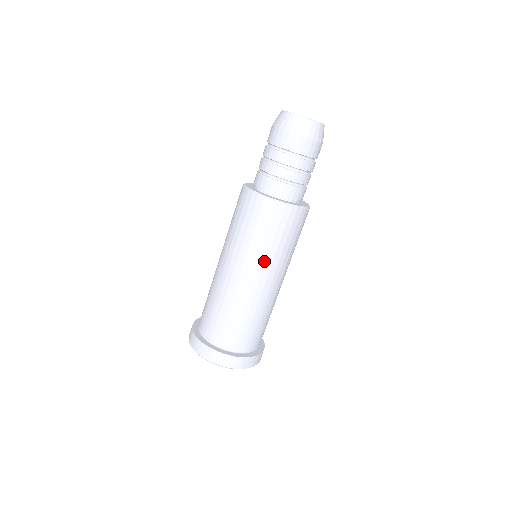
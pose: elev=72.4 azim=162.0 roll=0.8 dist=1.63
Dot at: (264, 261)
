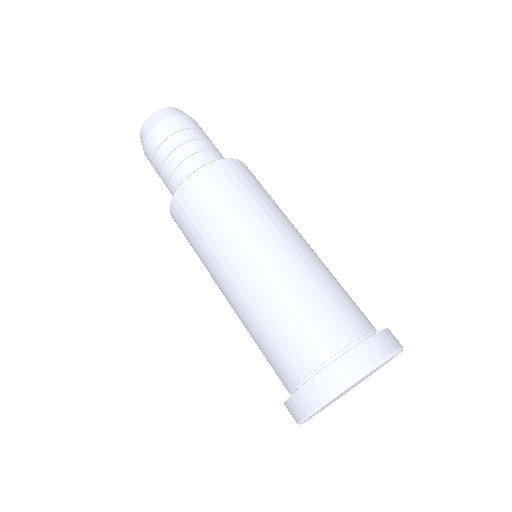
Dot at: (265, 217)
